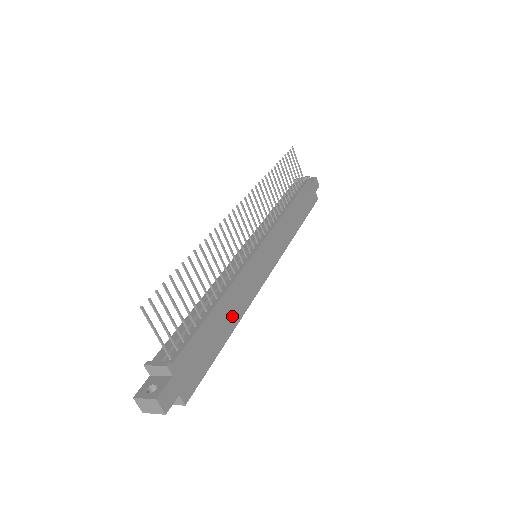
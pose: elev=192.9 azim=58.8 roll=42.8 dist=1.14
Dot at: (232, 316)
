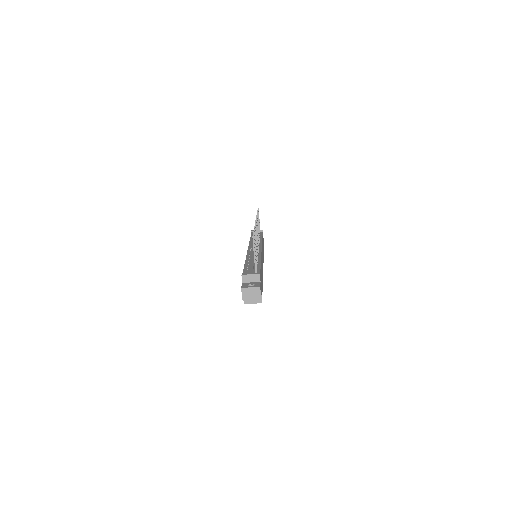
Dot at: occluded
